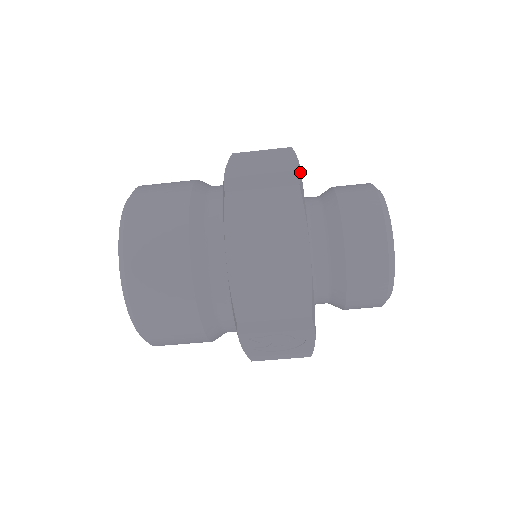
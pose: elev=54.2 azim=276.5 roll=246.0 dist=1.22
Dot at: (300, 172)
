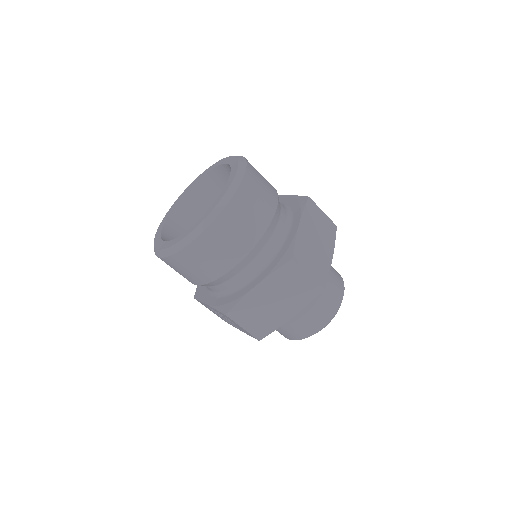
Dot at: occluded
